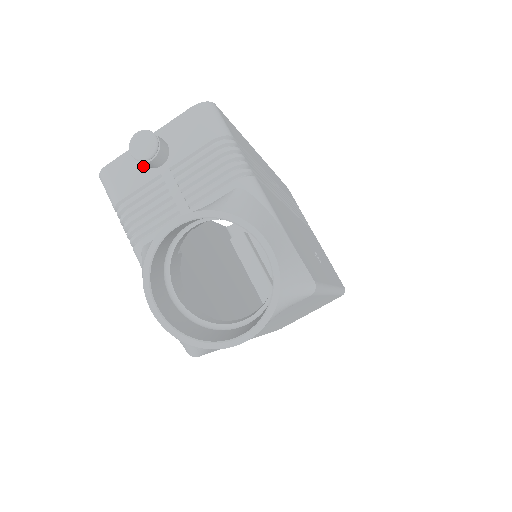
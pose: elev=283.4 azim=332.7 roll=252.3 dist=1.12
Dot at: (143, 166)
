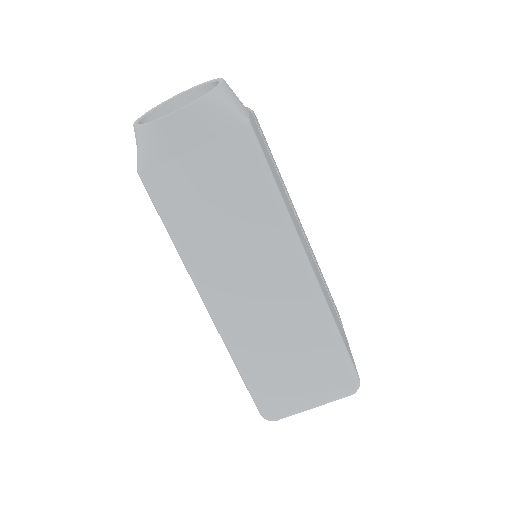
Dot at: occluded
